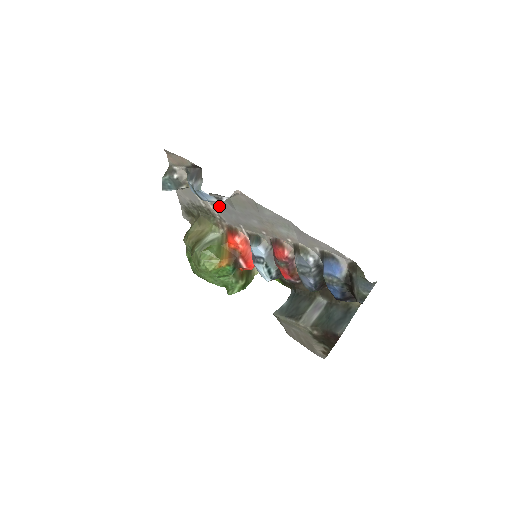
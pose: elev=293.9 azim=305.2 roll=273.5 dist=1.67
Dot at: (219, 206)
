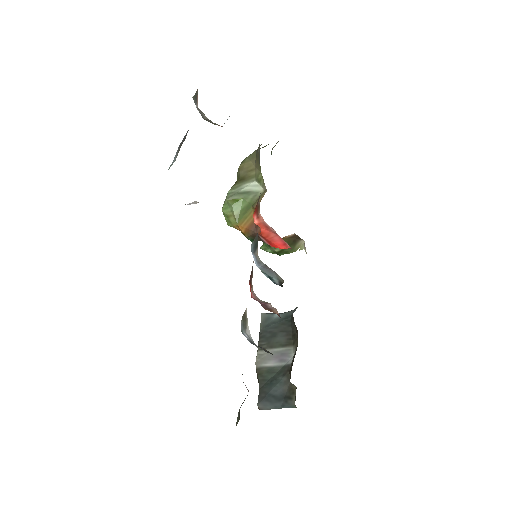
Dot at: occluded
